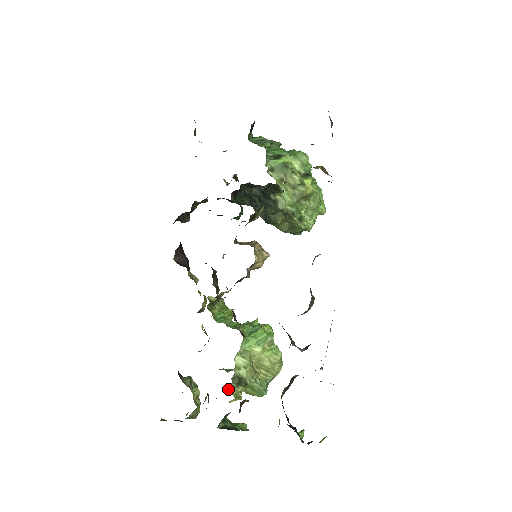
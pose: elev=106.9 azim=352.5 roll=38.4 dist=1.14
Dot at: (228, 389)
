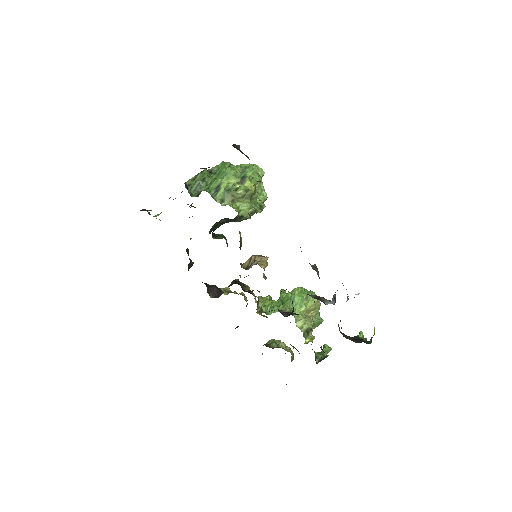
Dot at: (305, 341)
